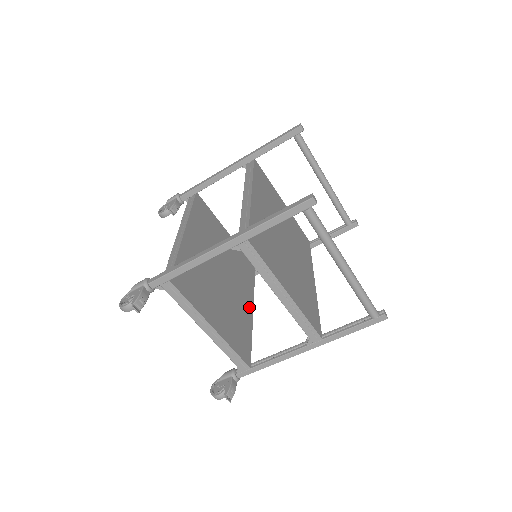
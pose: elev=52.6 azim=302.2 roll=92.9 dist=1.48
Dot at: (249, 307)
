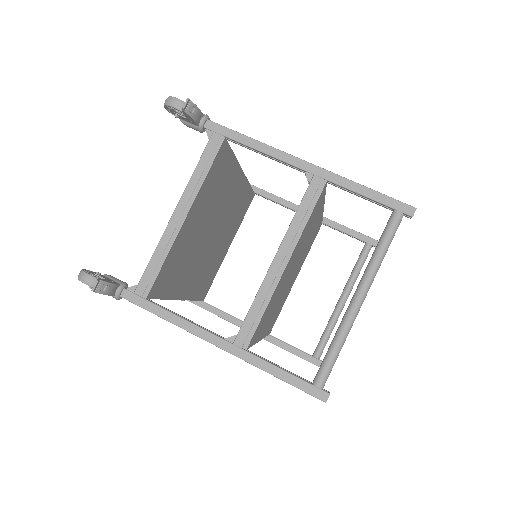
Dot at: (185, 291)
